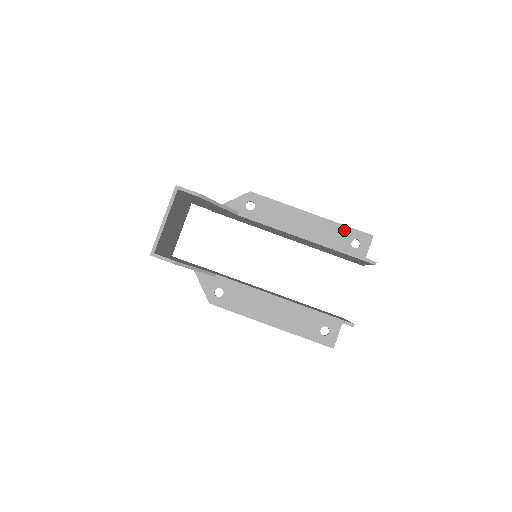
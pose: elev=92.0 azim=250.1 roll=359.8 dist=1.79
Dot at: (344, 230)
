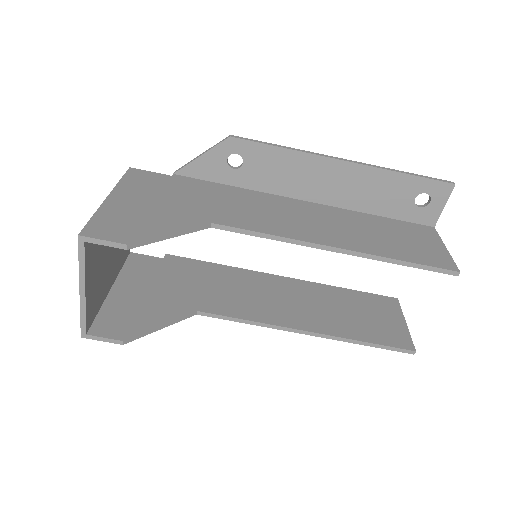
Dot at: (403, 181)
